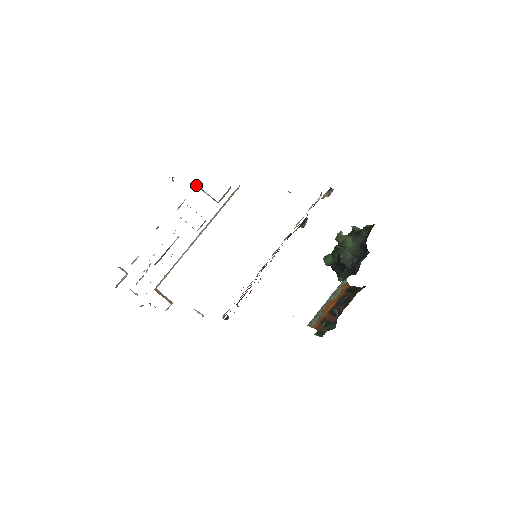
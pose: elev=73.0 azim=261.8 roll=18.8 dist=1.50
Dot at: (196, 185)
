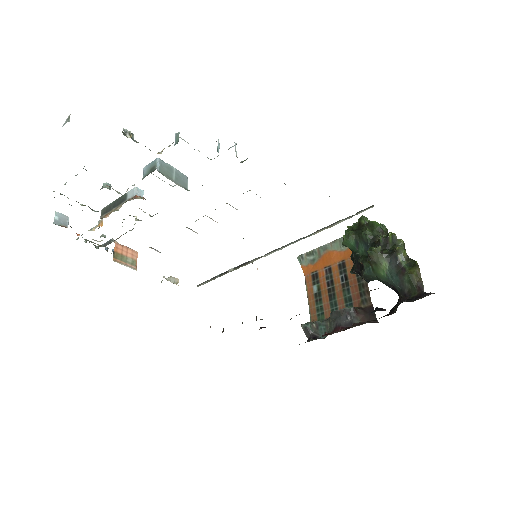
Dot at: (175, 134)
